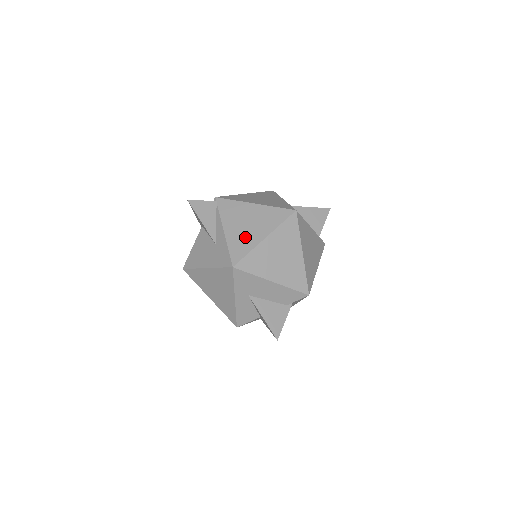
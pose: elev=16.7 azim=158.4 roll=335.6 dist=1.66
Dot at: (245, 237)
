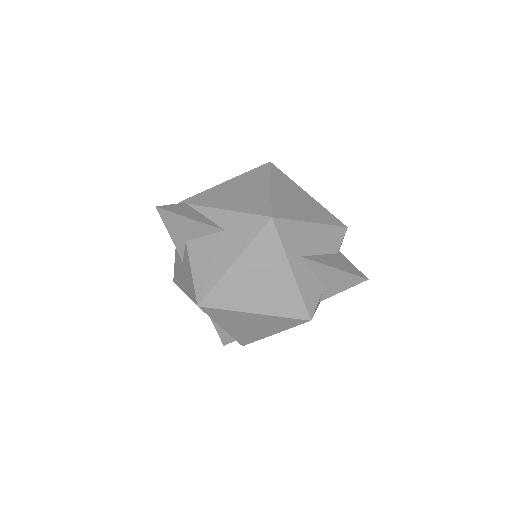
Dot at: (251, 198)
